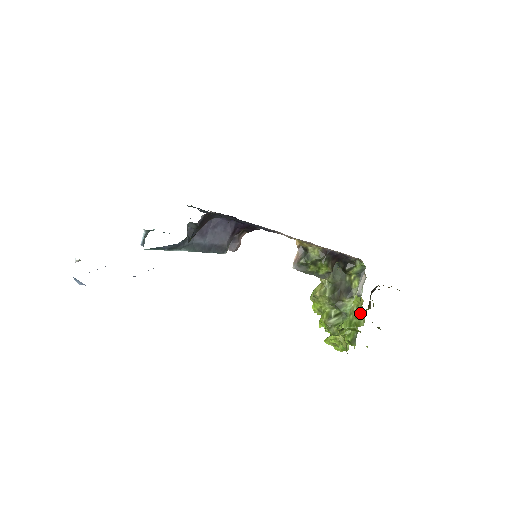
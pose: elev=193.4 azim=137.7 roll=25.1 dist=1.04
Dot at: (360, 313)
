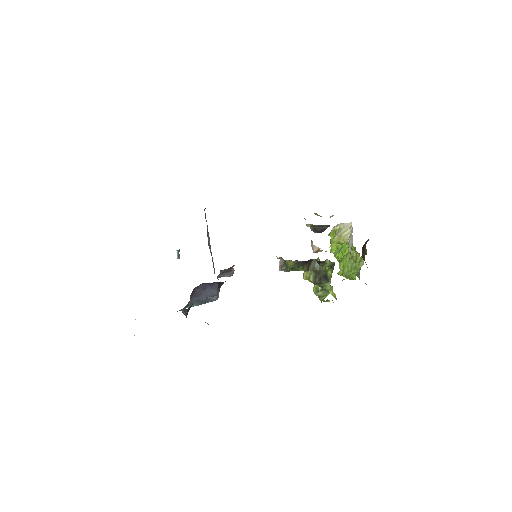
Dot at: (358, 259)
